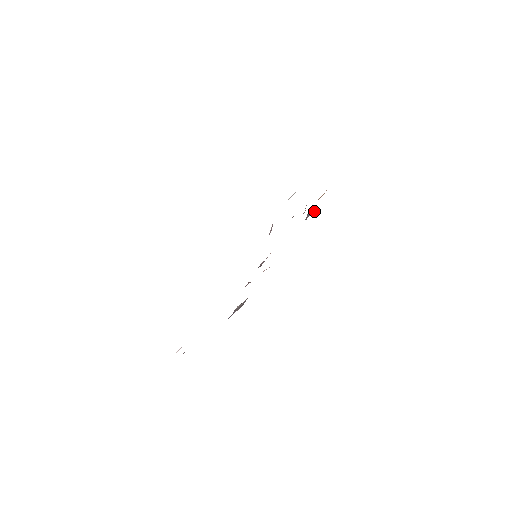
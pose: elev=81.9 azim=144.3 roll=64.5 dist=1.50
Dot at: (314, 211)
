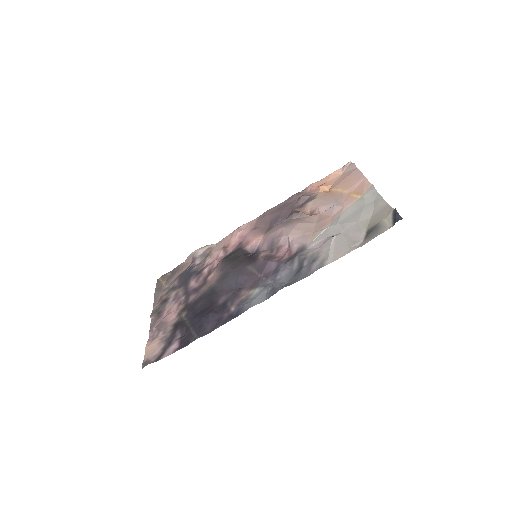
Dot at: (307, 192)
